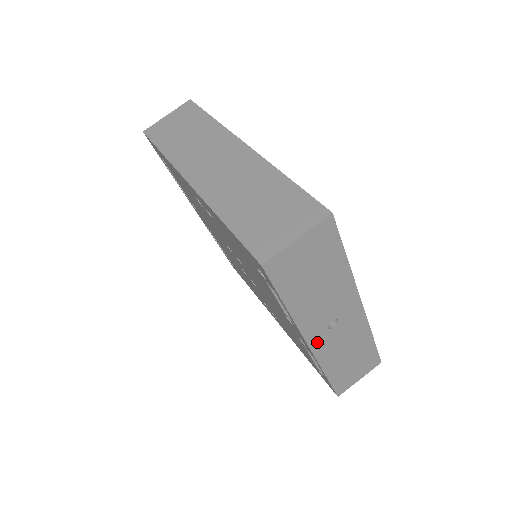
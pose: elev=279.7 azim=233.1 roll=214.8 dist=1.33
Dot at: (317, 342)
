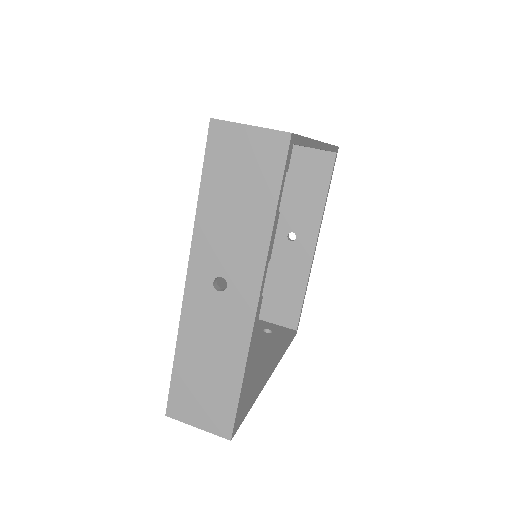
Dot at: (195, 287)
